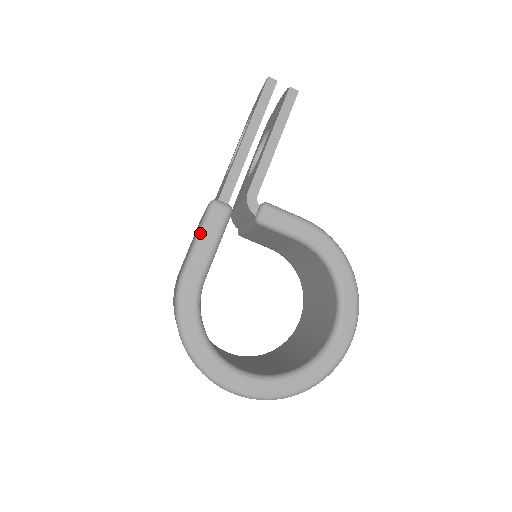
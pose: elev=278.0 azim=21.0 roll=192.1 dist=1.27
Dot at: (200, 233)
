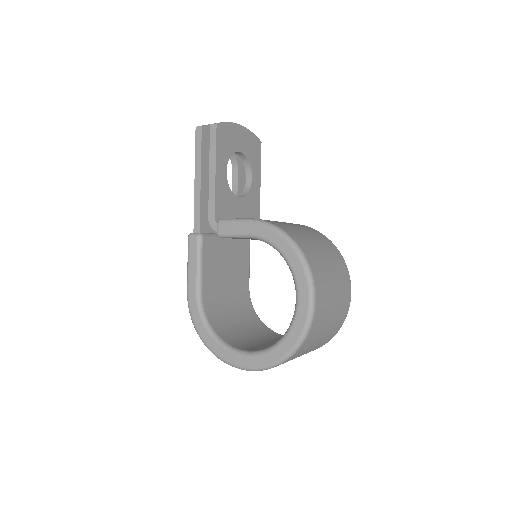
Dot at: occluded
